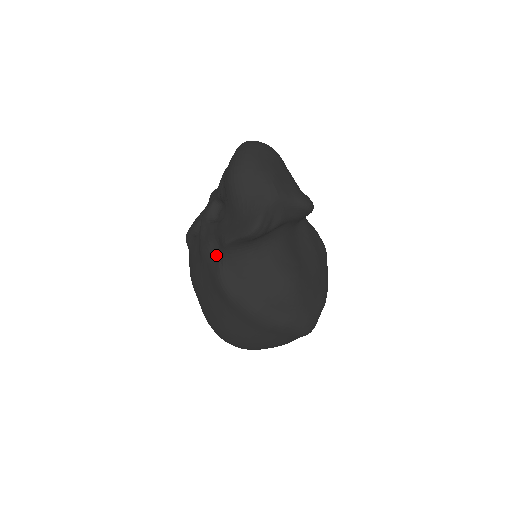
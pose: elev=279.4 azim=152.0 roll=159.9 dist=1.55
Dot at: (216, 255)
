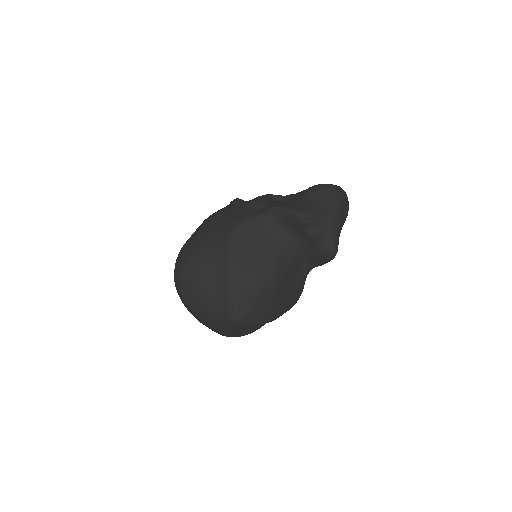
Dot at: (255, 211)
